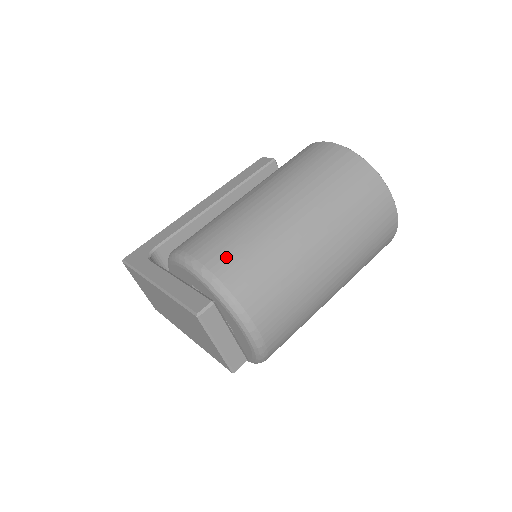
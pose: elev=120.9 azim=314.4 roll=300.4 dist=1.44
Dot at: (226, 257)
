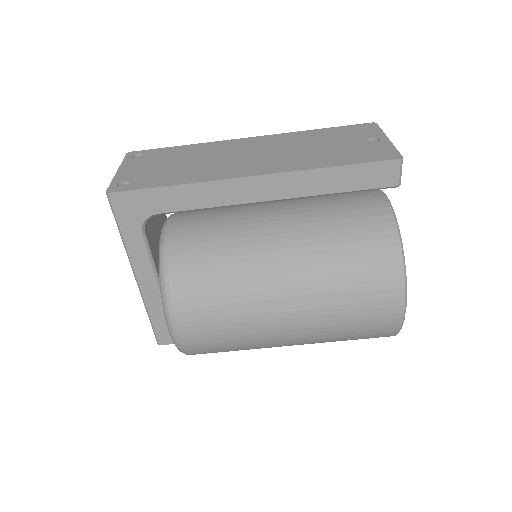
Dot at: (207, 351)
